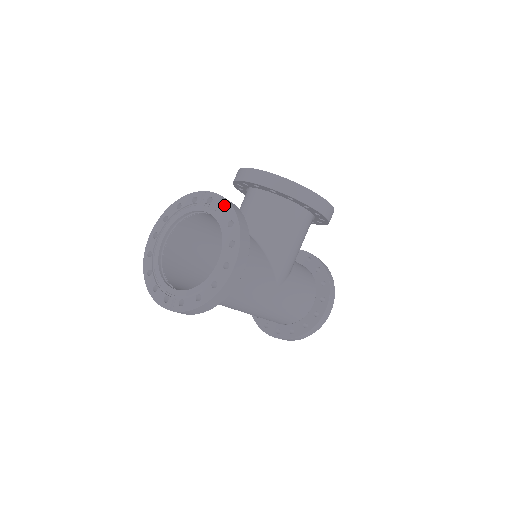
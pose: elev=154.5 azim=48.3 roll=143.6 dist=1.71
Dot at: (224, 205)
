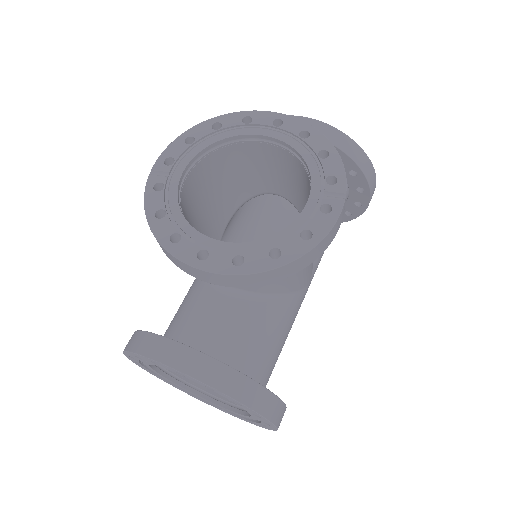
Dot at: occluded
